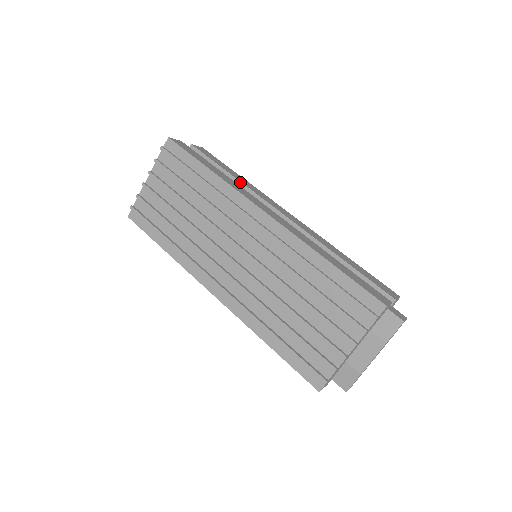
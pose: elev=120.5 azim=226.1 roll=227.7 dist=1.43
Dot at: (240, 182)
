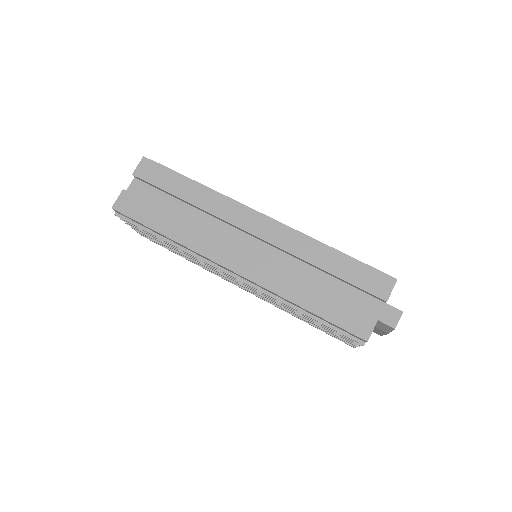
Dot at: (198, 208)
